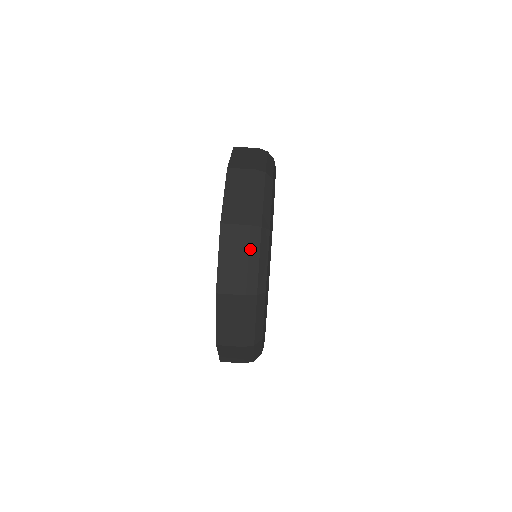
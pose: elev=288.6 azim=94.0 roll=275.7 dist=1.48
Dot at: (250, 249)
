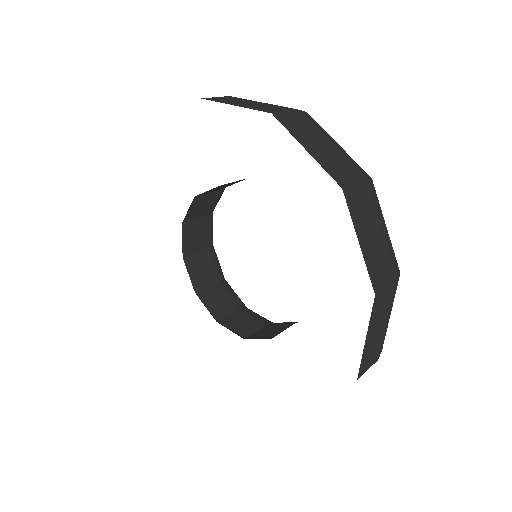
Dot at: (322, 132)
